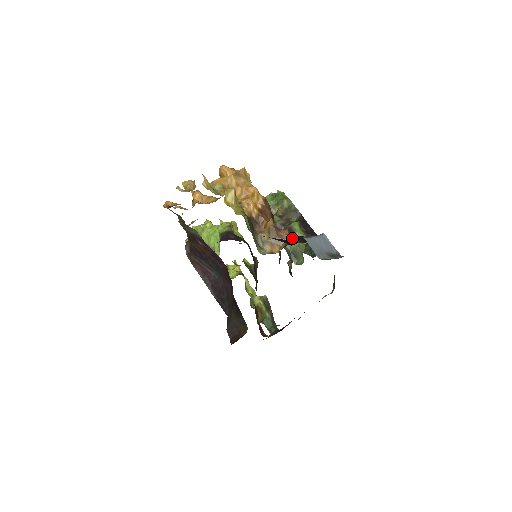
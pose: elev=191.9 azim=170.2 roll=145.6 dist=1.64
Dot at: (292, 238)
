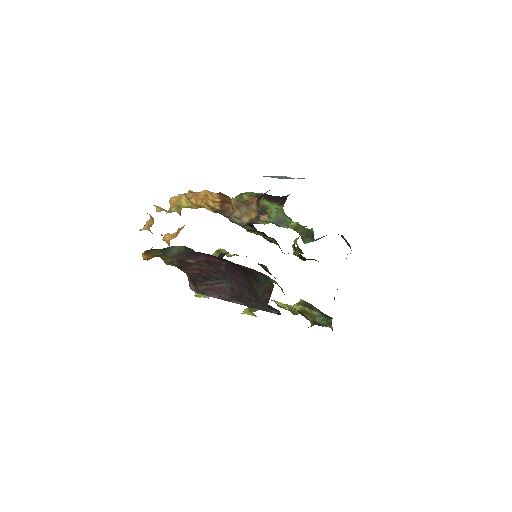
Dot at: (259, 197)
